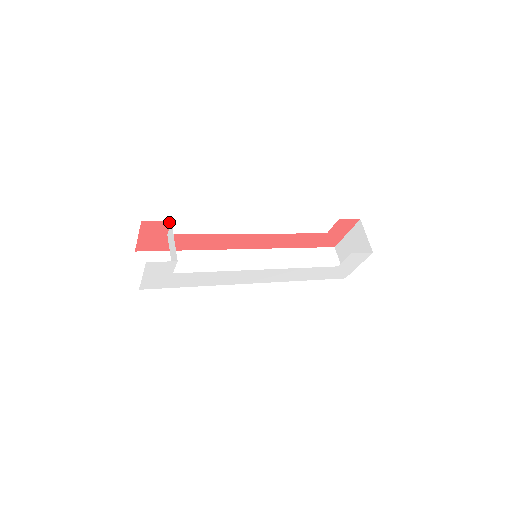
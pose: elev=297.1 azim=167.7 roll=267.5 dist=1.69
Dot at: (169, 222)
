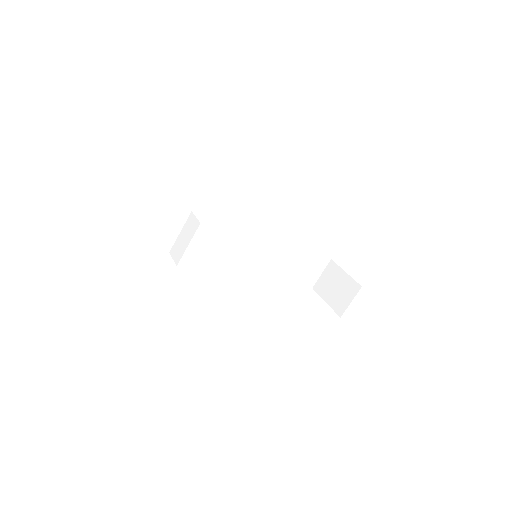
Dot at: (198, 221)
